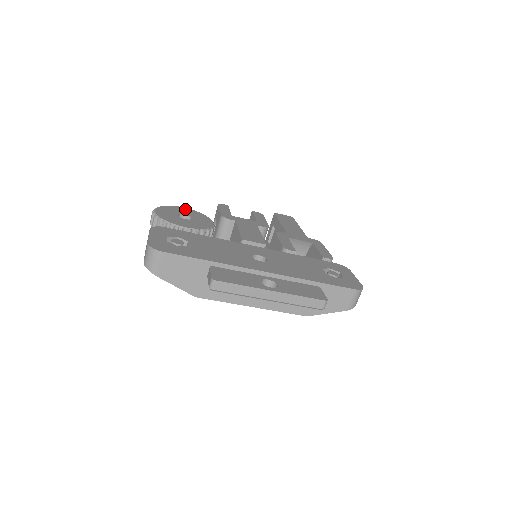
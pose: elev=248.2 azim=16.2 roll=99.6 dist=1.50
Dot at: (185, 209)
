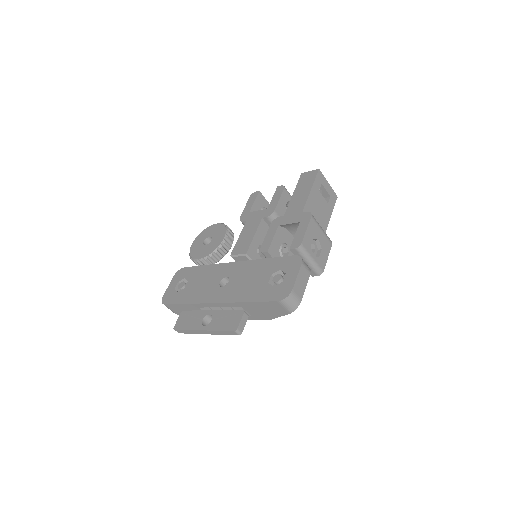
Dot at: (215, 226)
